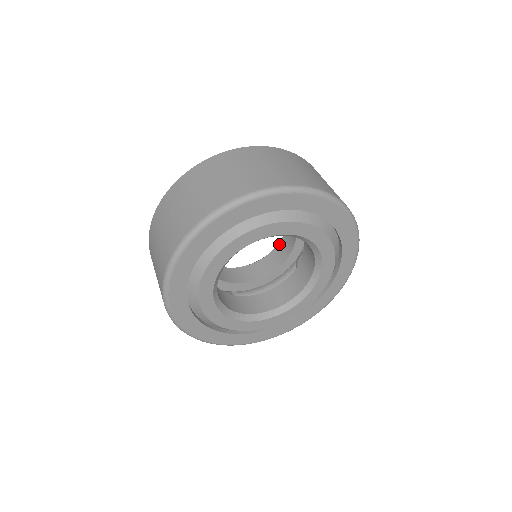
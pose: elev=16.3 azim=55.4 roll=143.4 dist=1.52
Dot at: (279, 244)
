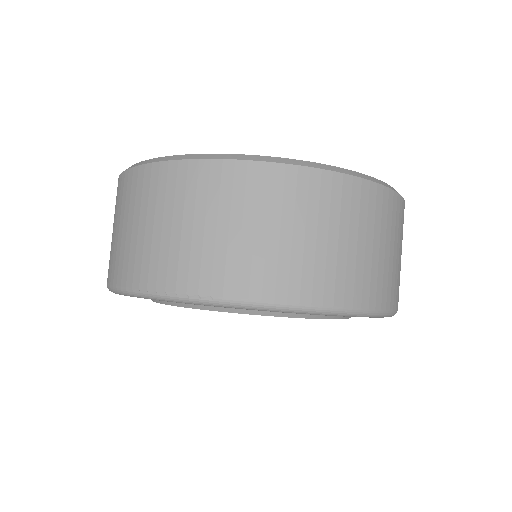
Dot at: occluded
